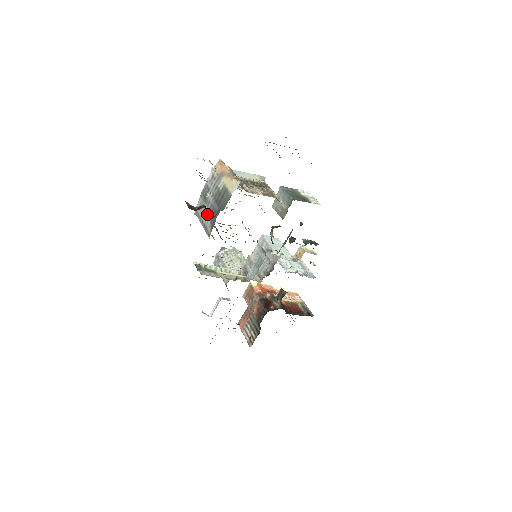
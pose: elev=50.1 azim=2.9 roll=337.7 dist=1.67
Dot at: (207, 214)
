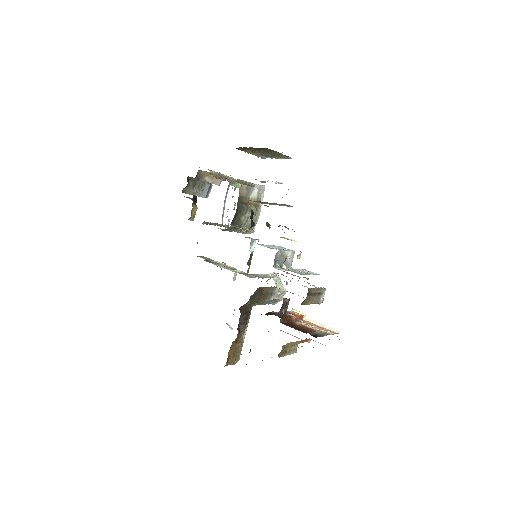
Dot at: occluded
